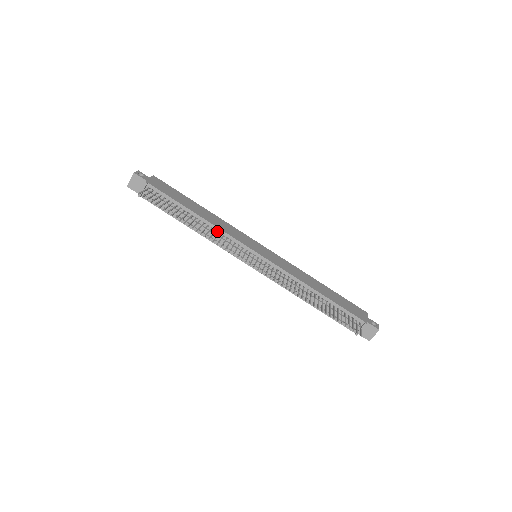
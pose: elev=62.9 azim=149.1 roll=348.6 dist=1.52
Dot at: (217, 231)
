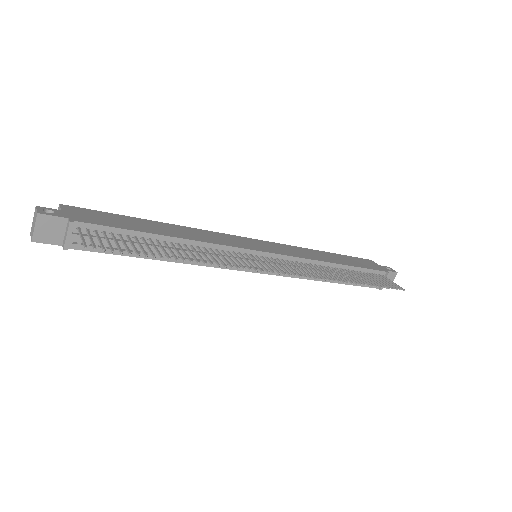
Dot at: (205, 247)
